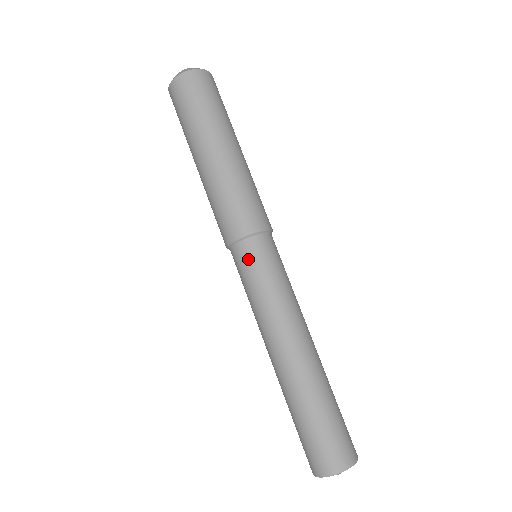
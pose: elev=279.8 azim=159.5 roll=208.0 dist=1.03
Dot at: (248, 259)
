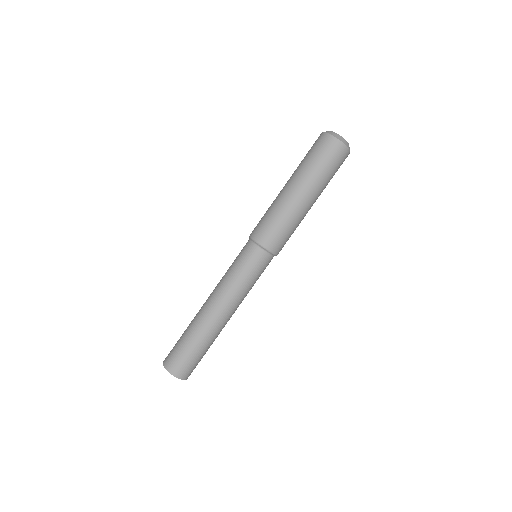
Dot at: (242, 250)
